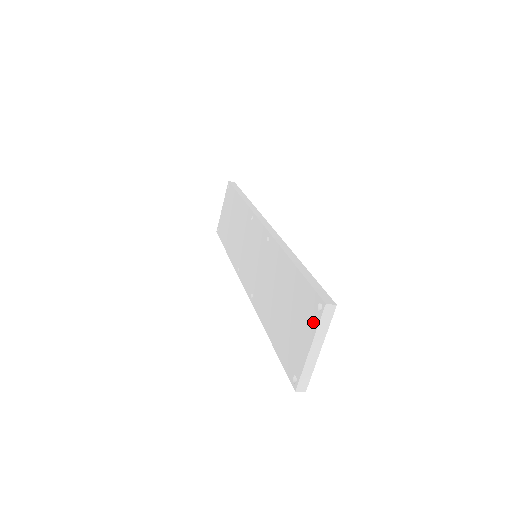
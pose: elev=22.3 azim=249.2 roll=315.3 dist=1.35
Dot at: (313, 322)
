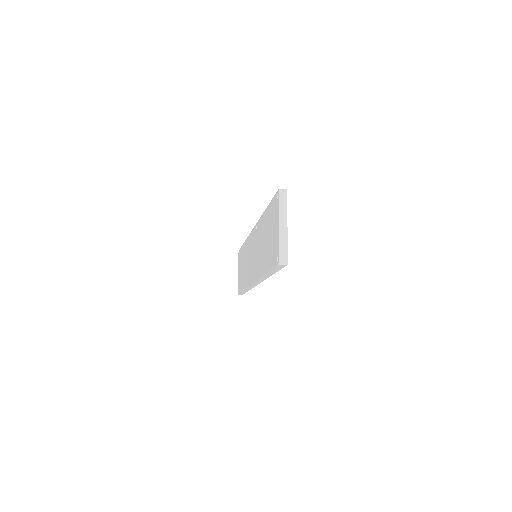
Dot at: (277, 210)
